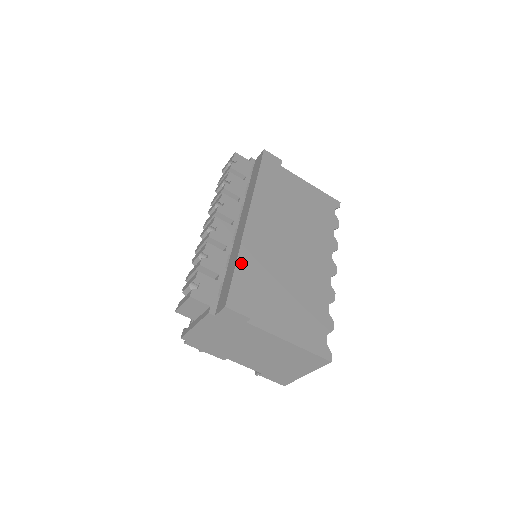
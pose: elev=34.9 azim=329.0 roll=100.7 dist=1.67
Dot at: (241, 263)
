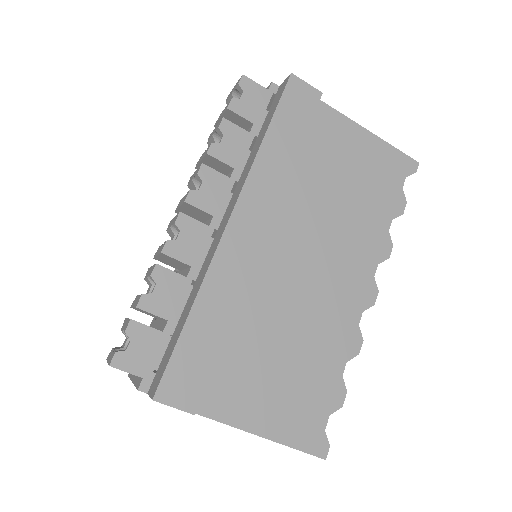
Dot at: (197, 315)
